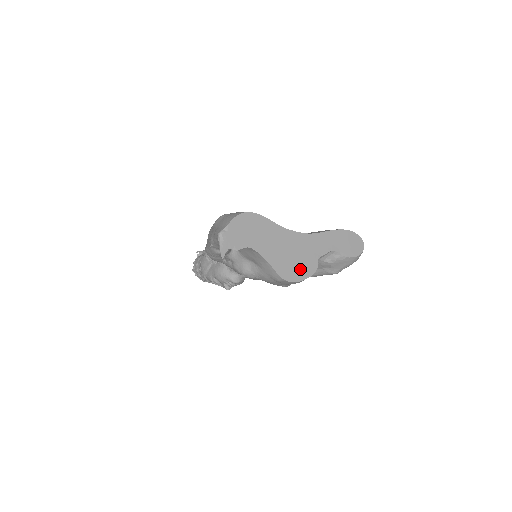
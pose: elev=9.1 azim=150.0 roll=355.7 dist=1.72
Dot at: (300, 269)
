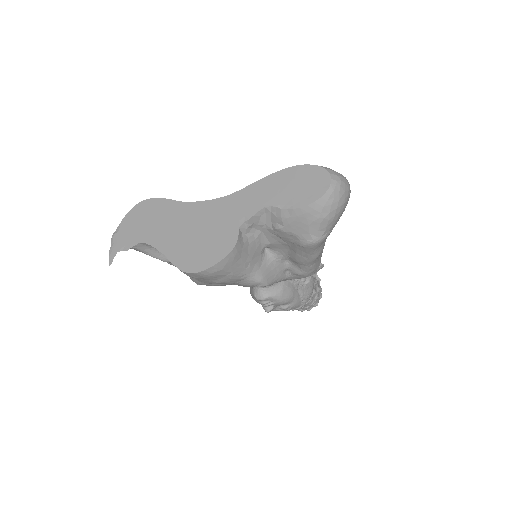
Dot at: (209, 251)
